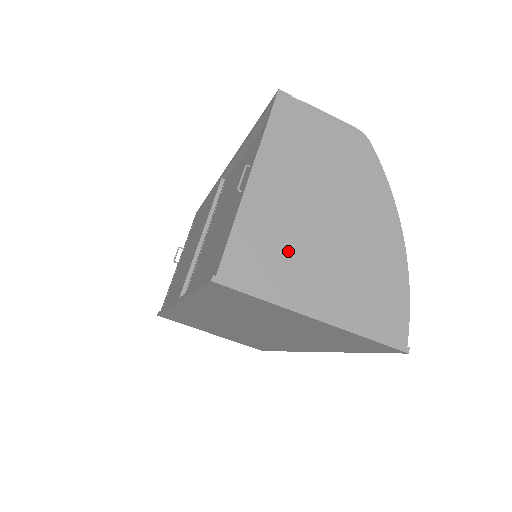
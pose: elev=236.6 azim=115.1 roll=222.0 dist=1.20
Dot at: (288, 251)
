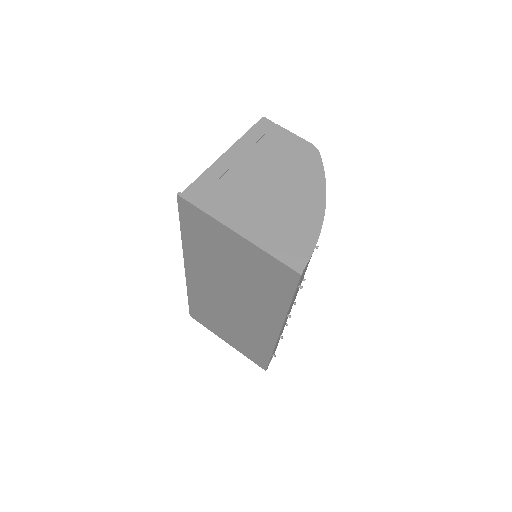
Dot at: (234, 194)
